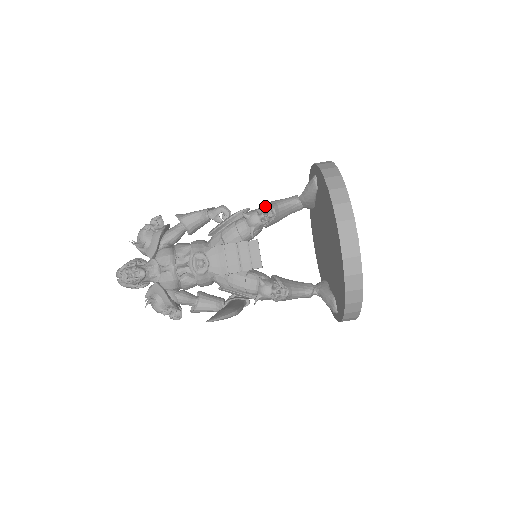
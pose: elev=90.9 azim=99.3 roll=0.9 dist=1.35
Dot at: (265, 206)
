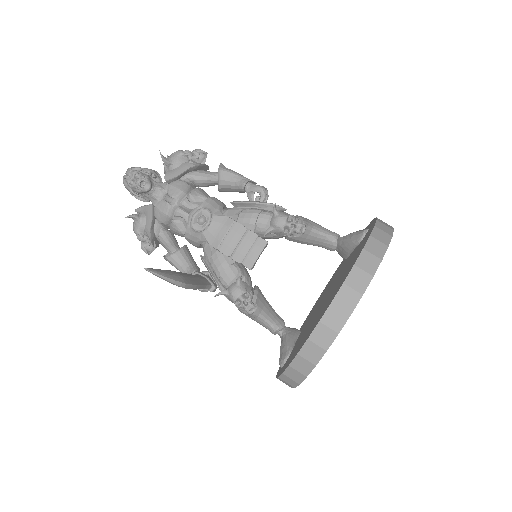
Dot at: (300, 219)
